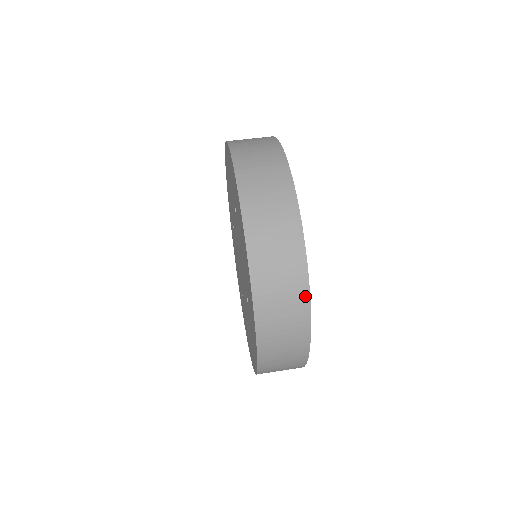
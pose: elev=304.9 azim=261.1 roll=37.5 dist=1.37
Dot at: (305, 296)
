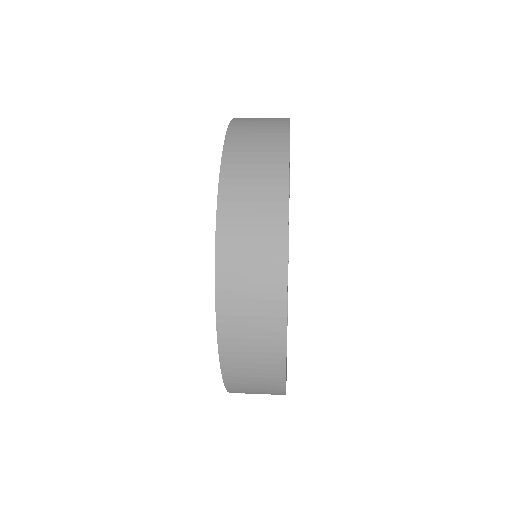
Dot at: occluded
